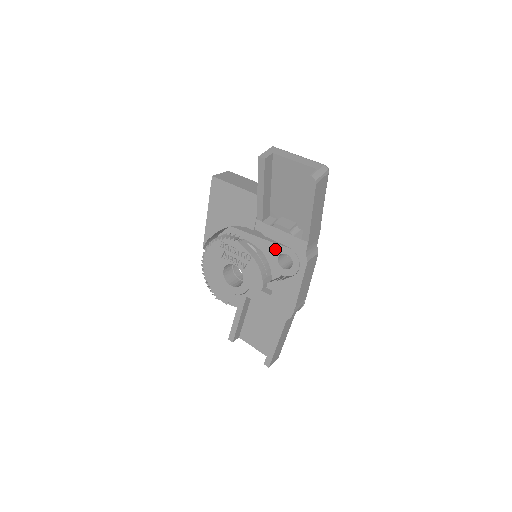
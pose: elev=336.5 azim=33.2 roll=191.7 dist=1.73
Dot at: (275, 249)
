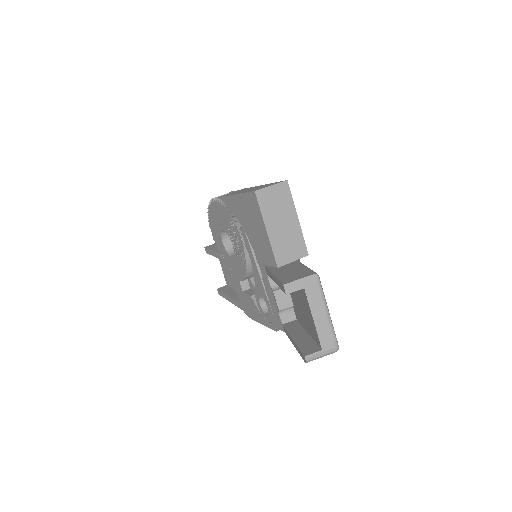
Dot at: (263, 293)
